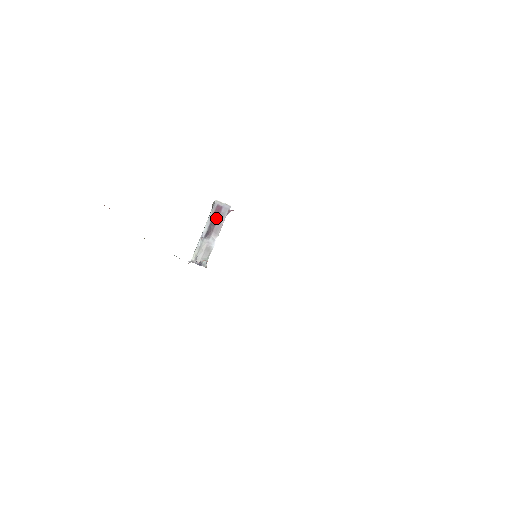
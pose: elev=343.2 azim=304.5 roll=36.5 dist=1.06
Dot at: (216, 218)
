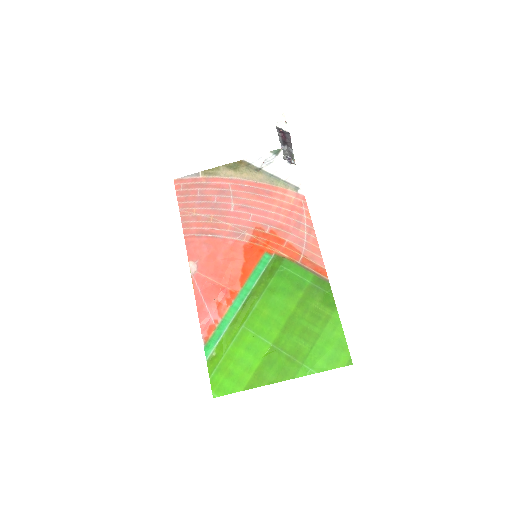
Dot at: (284, 136)
